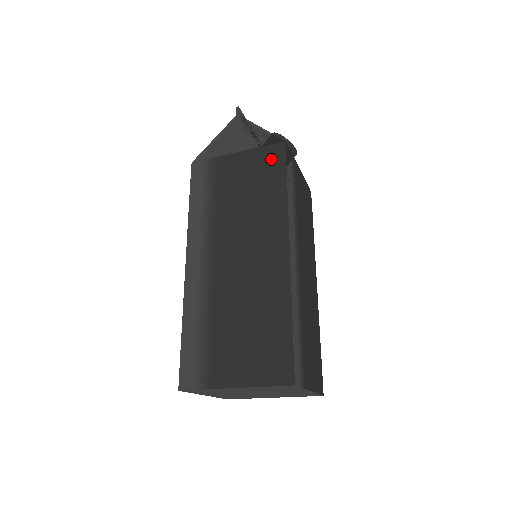
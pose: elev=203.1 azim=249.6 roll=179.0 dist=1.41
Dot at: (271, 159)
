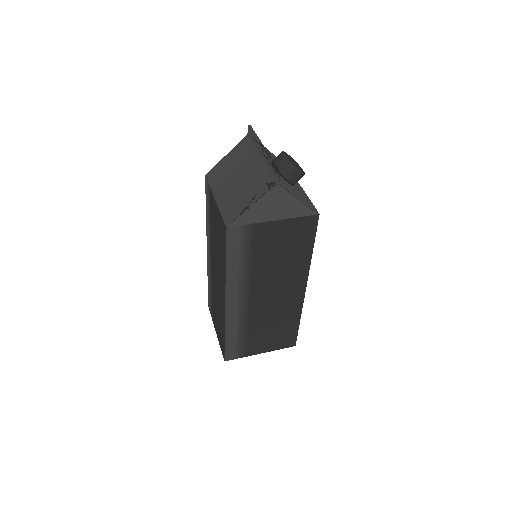
Dot at: (305, 229)
